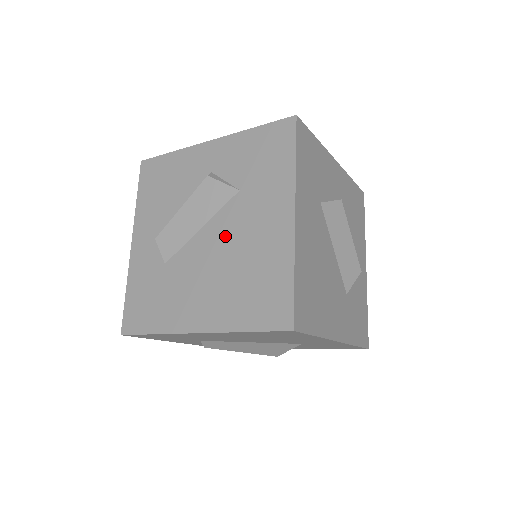
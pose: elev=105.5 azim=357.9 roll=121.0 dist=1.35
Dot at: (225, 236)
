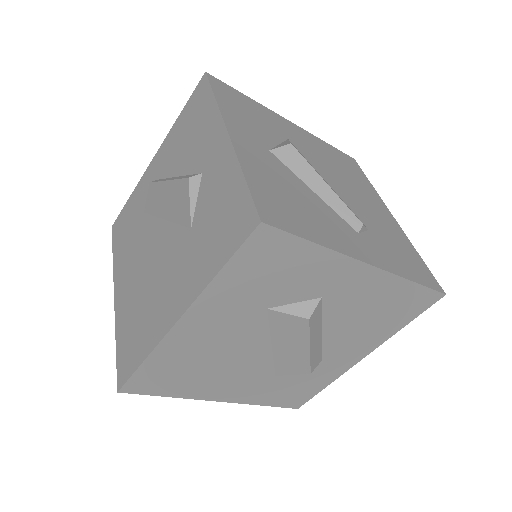
Dot at: (161, 254)
